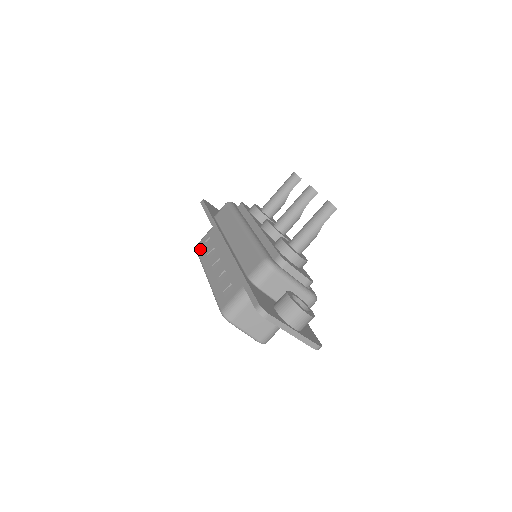
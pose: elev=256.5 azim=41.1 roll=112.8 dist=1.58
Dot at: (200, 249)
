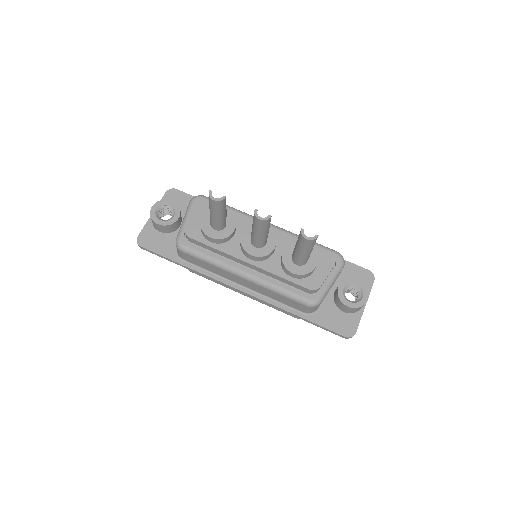
Dot at: (201, 275)
